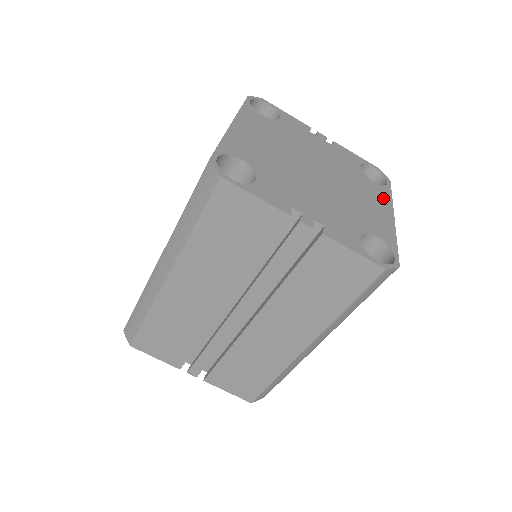
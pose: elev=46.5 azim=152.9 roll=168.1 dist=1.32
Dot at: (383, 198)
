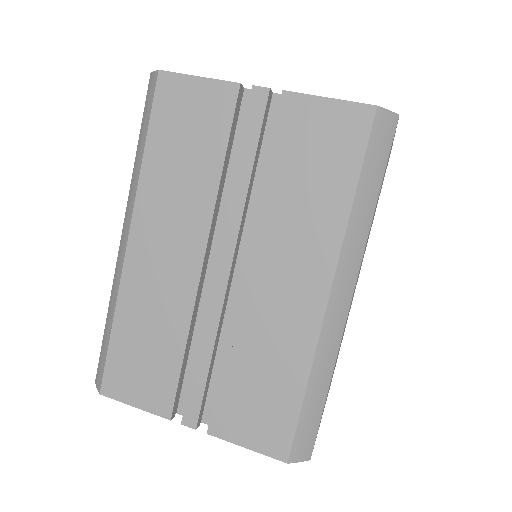
Dot at: occluded
